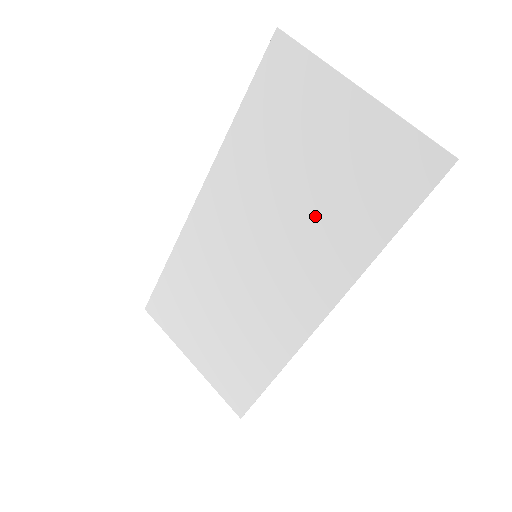
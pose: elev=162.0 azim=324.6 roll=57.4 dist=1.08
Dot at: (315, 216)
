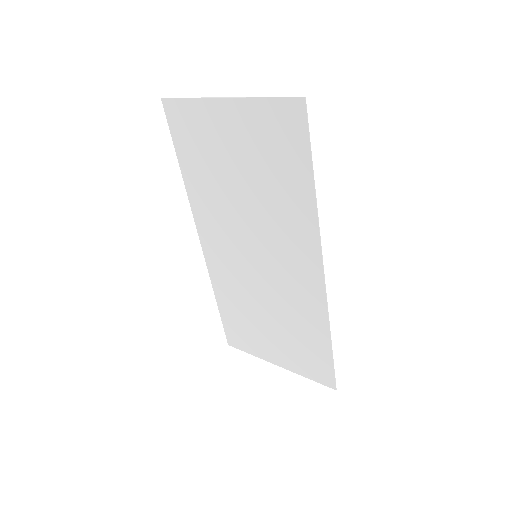
Dot at: (264, 201)
